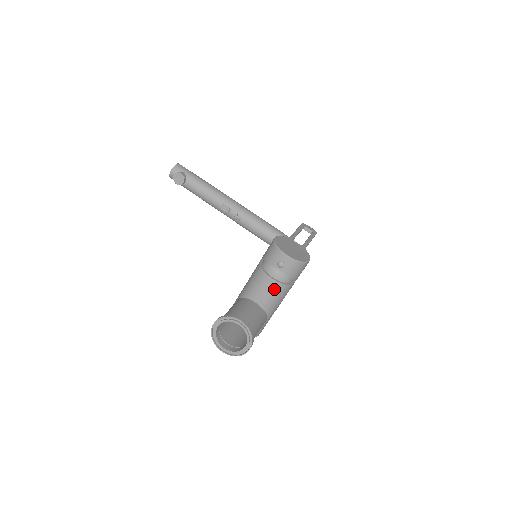
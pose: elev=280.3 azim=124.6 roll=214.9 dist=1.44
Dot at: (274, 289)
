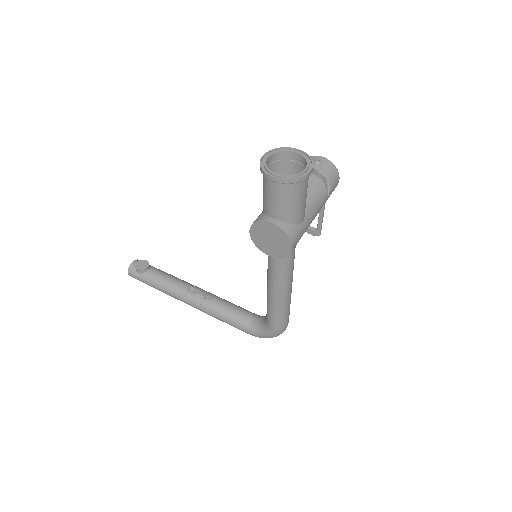
Dot at: (312, 182)
